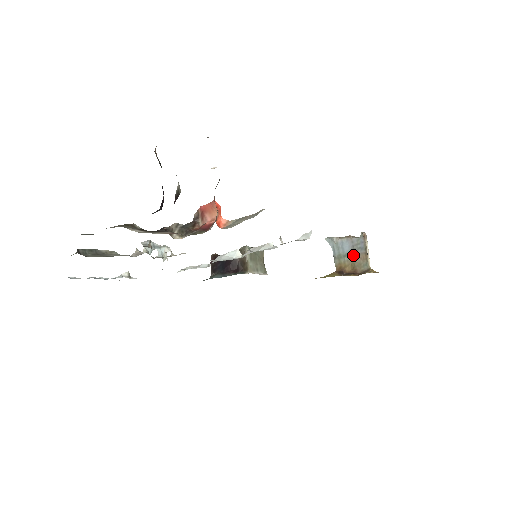
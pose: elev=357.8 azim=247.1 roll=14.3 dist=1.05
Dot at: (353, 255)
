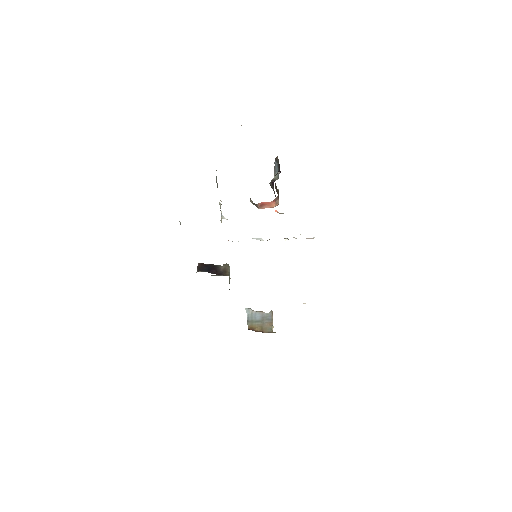
Dot at: (262, 322)
